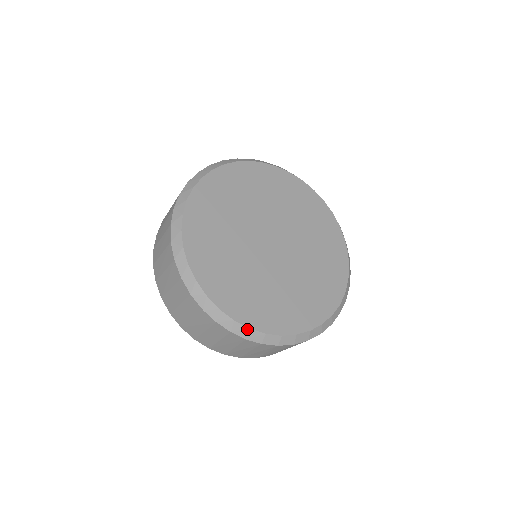
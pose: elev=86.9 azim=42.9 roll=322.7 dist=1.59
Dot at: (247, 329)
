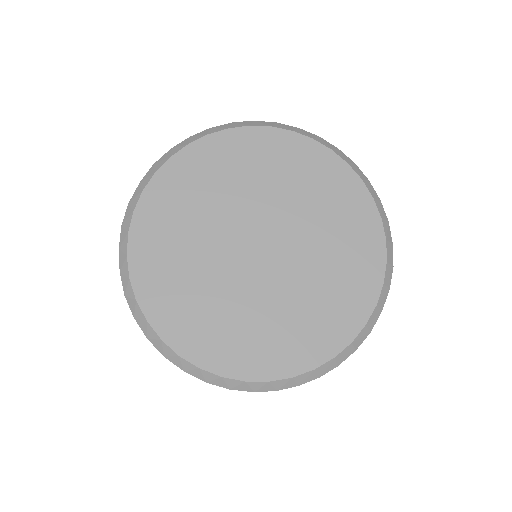
Dot at: (312, 372)
